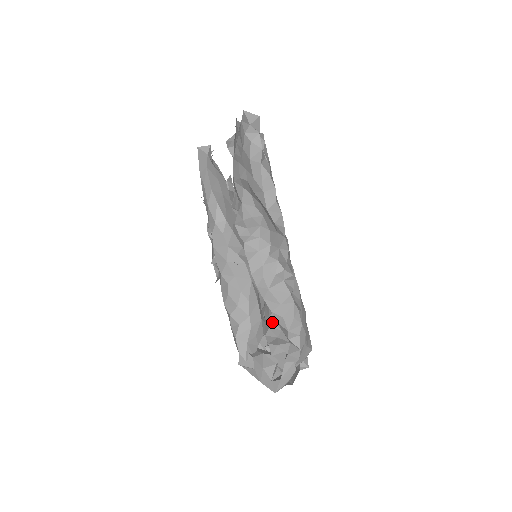
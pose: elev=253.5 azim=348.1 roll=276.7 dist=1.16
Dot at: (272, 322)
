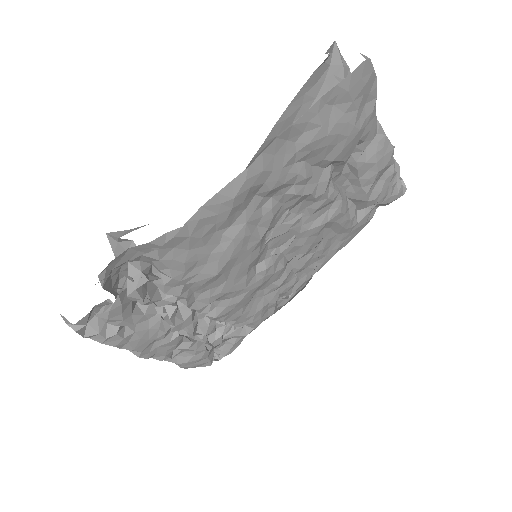
Dot at: occluded
